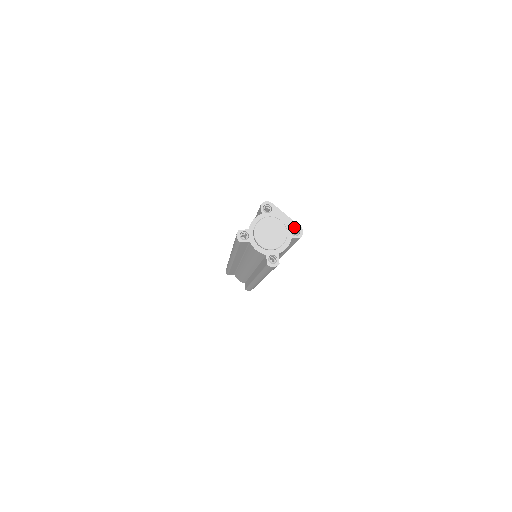
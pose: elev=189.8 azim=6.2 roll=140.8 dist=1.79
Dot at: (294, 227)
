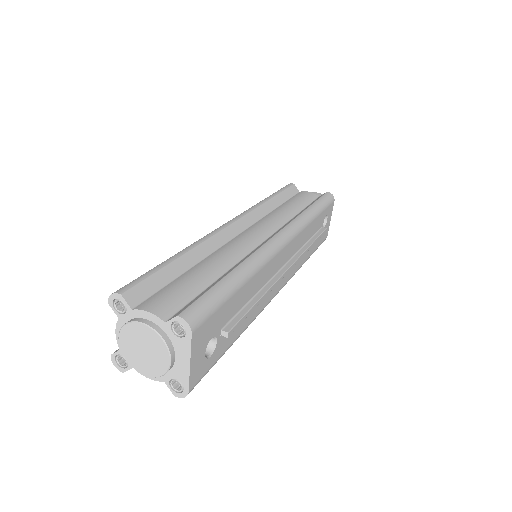
Dot at: (182, 382)
